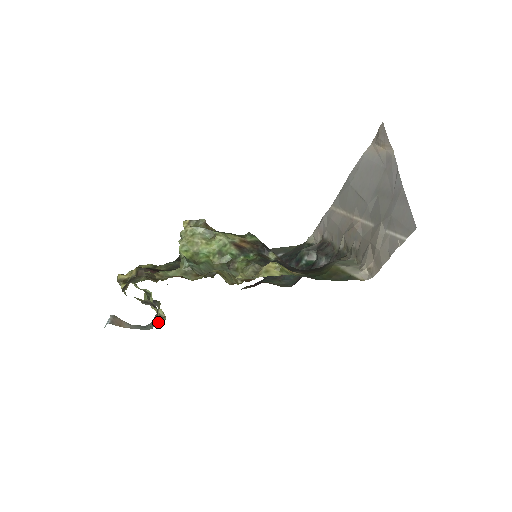
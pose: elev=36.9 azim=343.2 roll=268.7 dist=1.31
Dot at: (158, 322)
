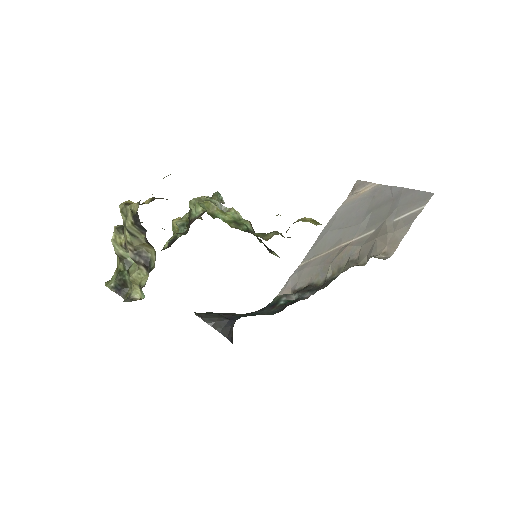
Dot at: (133, 300)
